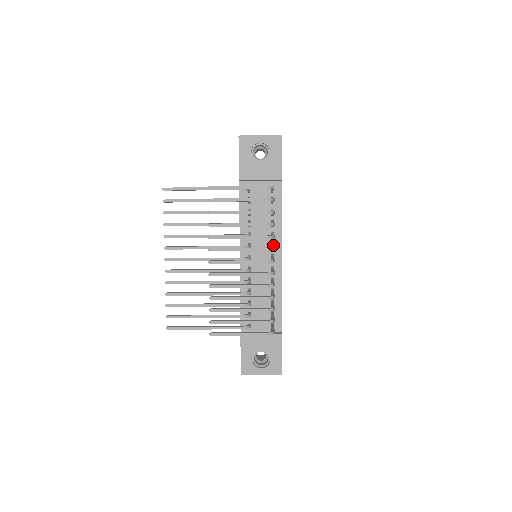
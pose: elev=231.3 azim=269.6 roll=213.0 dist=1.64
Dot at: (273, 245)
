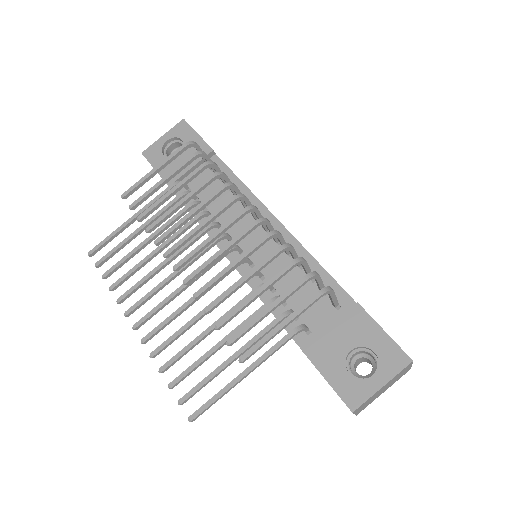
Dot at: occluded
